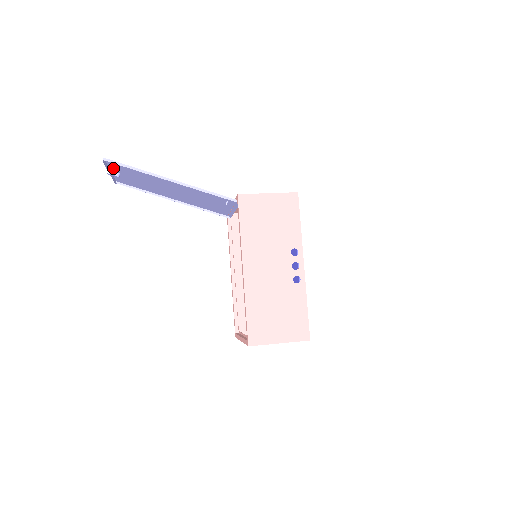
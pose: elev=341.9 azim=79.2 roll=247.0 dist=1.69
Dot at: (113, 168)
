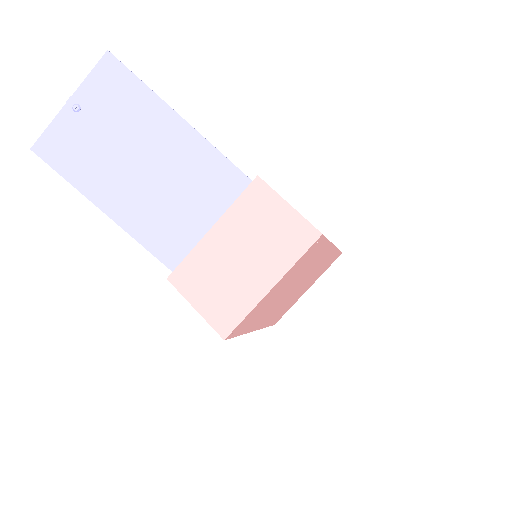
Dot at: (61, 121)
